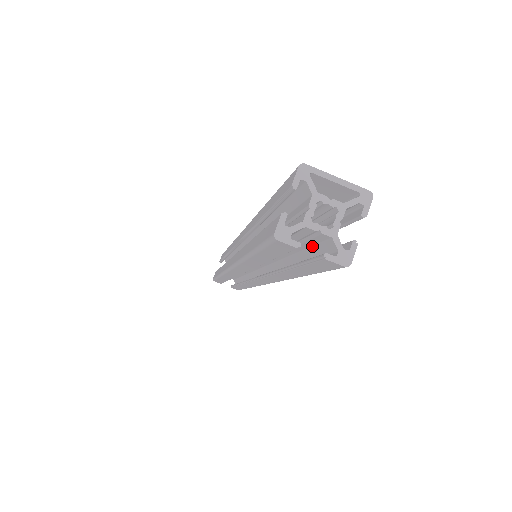
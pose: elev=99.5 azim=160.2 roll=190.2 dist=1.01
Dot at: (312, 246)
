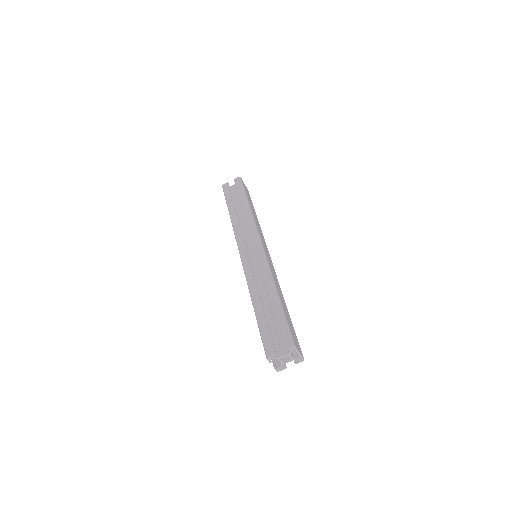
Dot at: occluded
